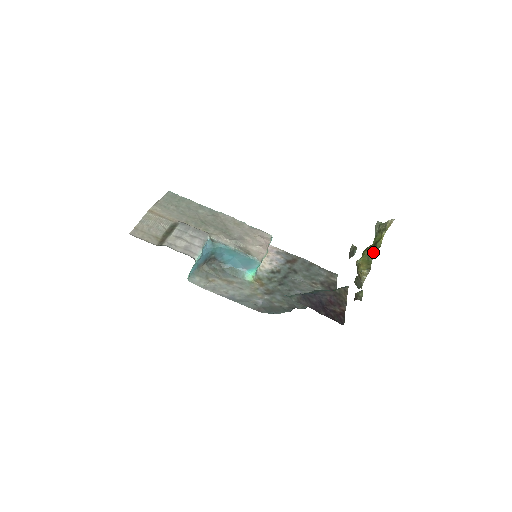
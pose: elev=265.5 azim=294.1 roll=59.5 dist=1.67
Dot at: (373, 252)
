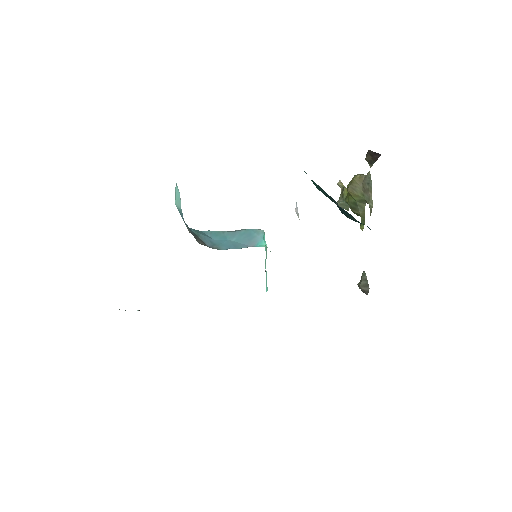
Dot at: occluded
